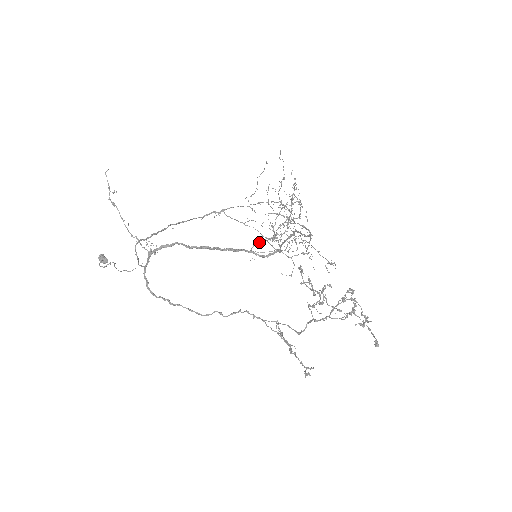
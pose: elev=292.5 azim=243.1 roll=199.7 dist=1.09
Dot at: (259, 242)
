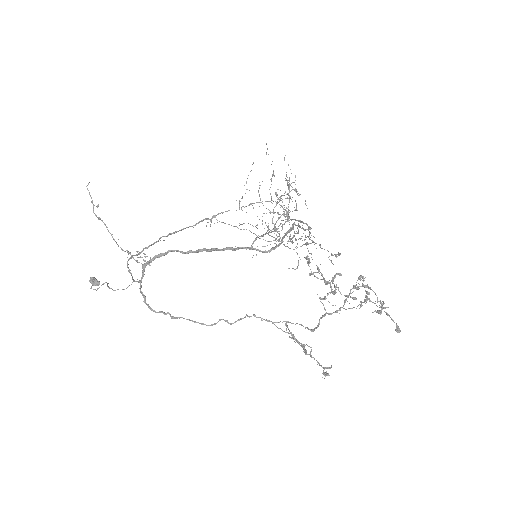
Dot at: occluded
